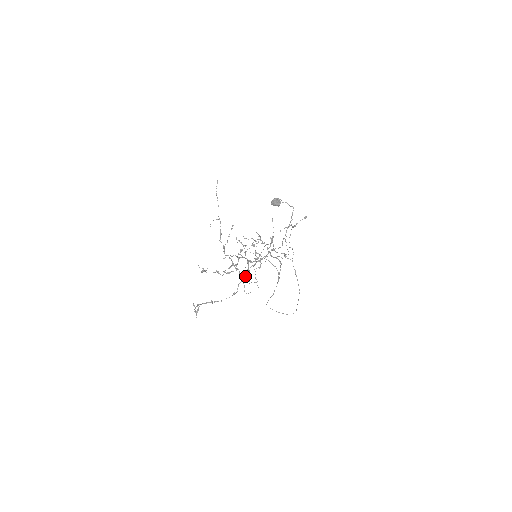
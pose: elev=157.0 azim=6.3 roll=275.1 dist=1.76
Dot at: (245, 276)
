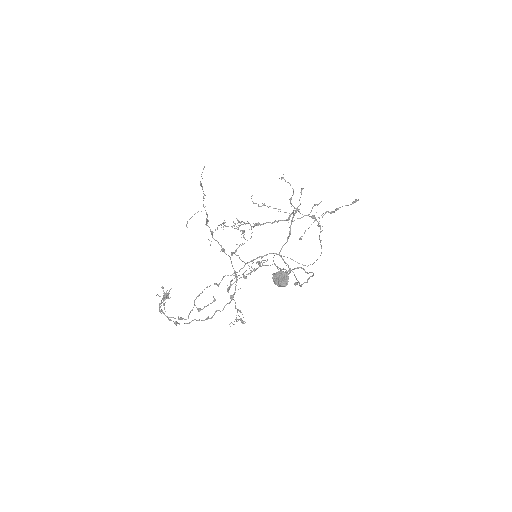
Dot at: (234, 278)
